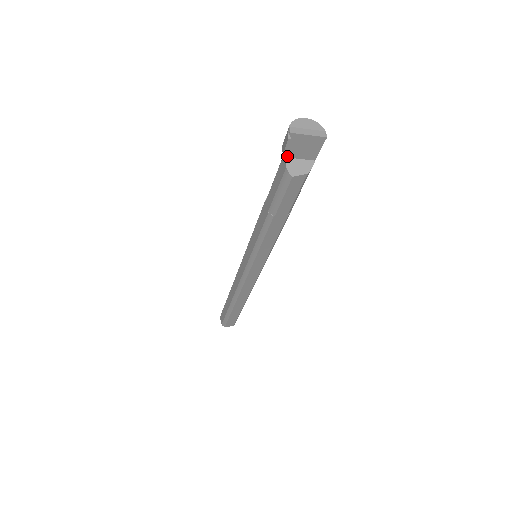
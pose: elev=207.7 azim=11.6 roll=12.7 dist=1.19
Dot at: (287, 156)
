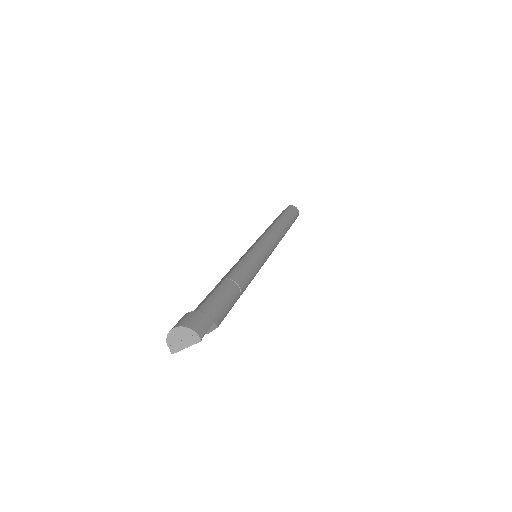
Dot at: occluded
